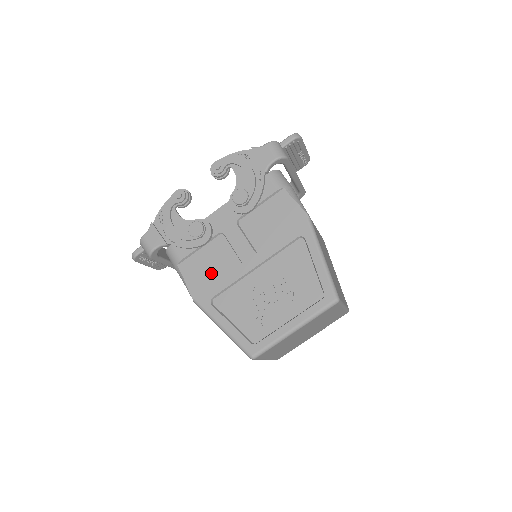
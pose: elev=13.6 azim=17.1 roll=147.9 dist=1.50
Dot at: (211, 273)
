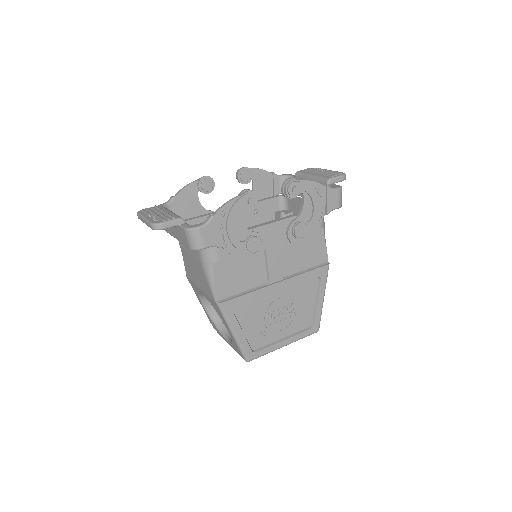
Dot at: (240, 282)
